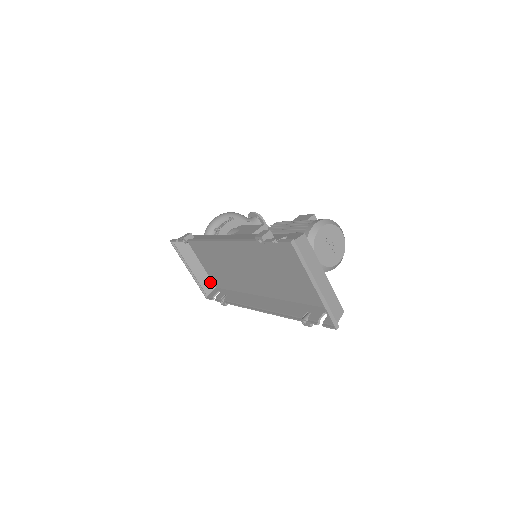
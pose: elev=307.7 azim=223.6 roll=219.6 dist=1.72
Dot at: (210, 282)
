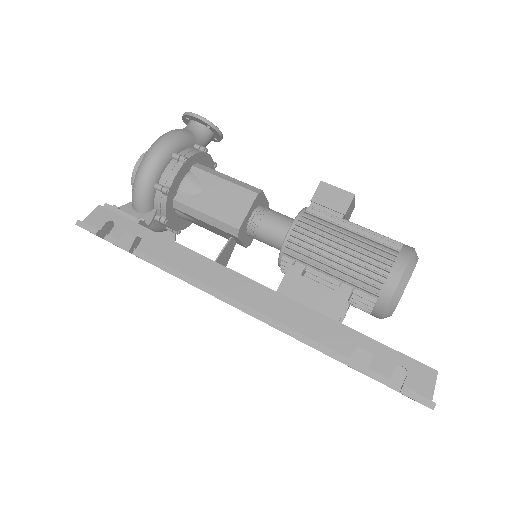
Dot at: occluded
